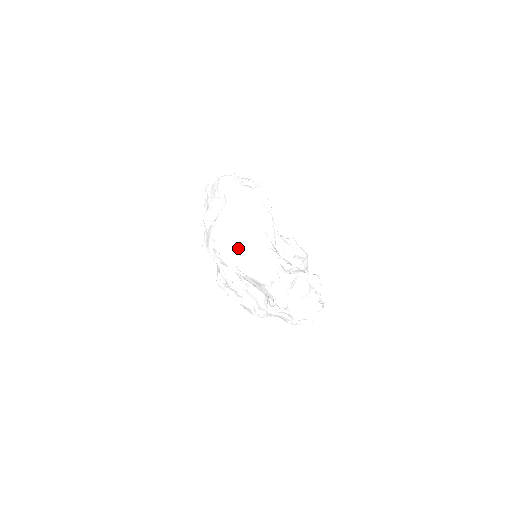
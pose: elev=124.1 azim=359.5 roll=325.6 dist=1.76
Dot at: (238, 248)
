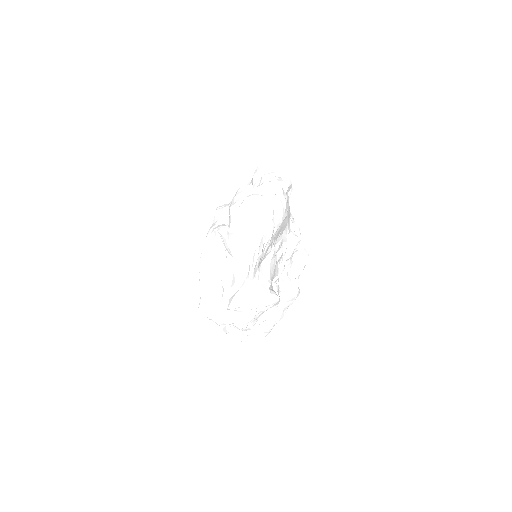
Dot at: (213, 265)
